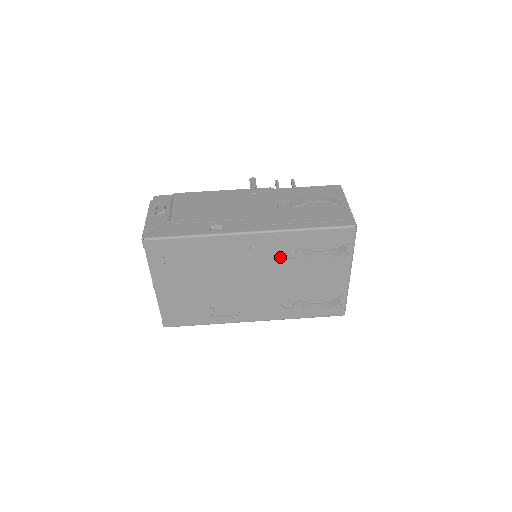
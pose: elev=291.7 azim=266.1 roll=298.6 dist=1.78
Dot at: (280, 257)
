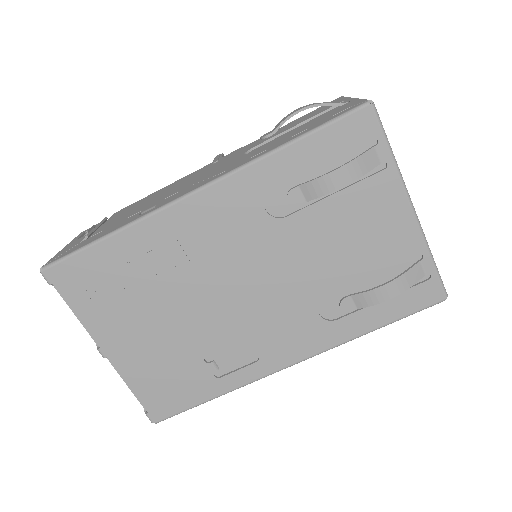
Dot at: (269, 219)
